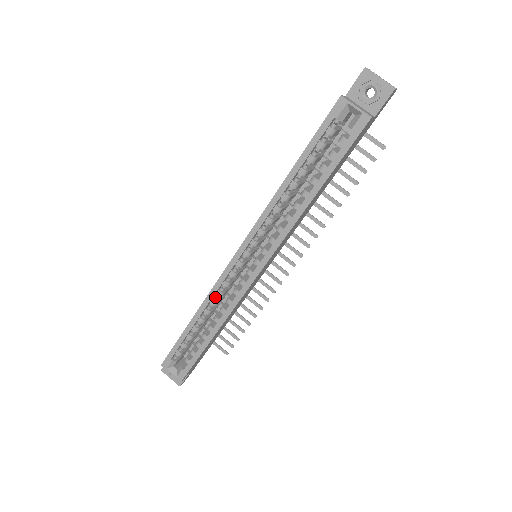
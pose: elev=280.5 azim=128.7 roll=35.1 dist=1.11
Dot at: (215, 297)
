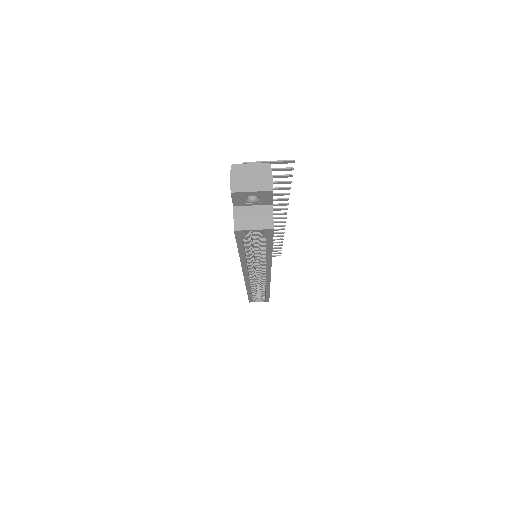
Dot at: (251, 284)
